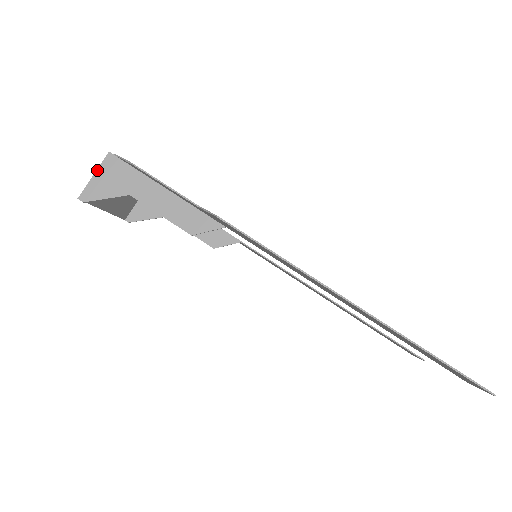
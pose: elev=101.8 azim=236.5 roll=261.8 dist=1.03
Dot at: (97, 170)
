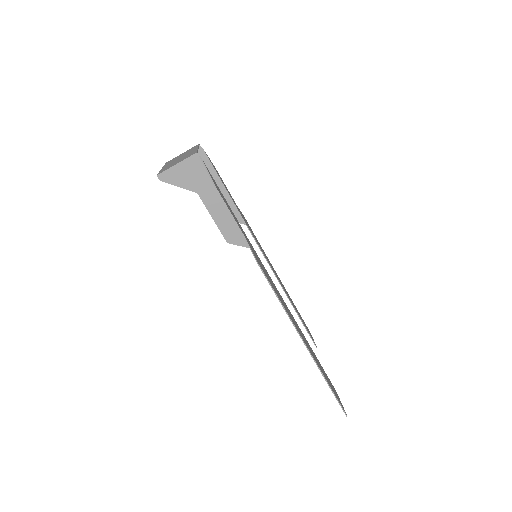
Dot at: (181, 162)
